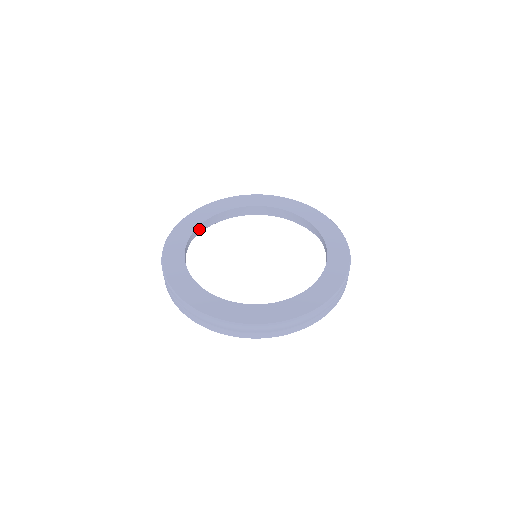
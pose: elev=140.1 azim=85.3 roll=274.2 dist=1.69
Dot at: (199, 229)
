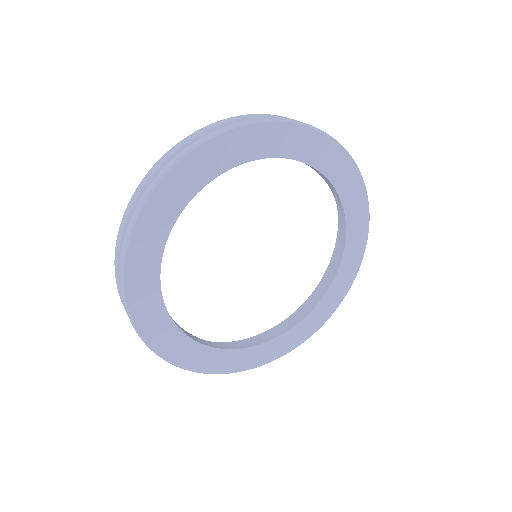
Dot at: (169, 316)
